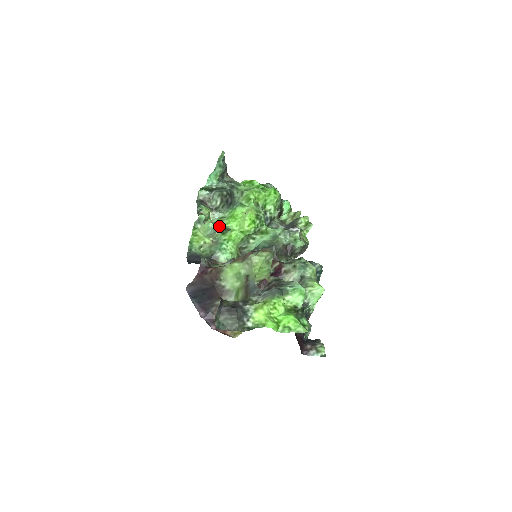
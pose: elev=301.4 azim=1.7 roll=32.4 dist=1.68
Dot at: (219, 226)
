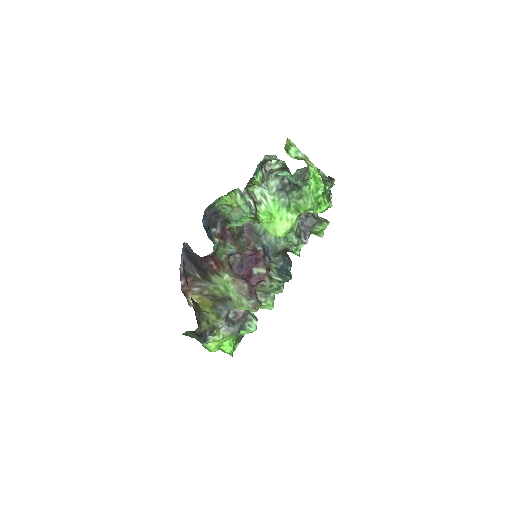
Dot at: (253, 213)
